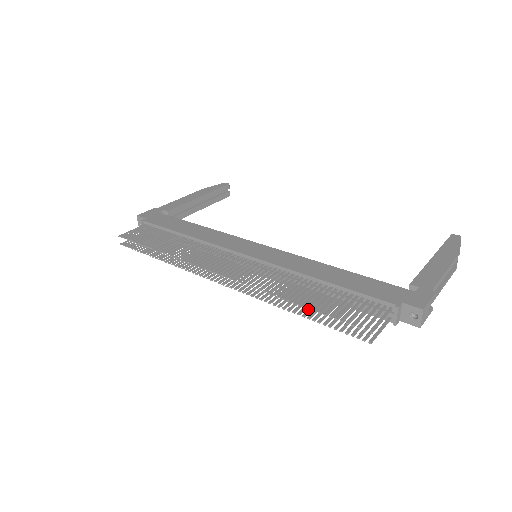
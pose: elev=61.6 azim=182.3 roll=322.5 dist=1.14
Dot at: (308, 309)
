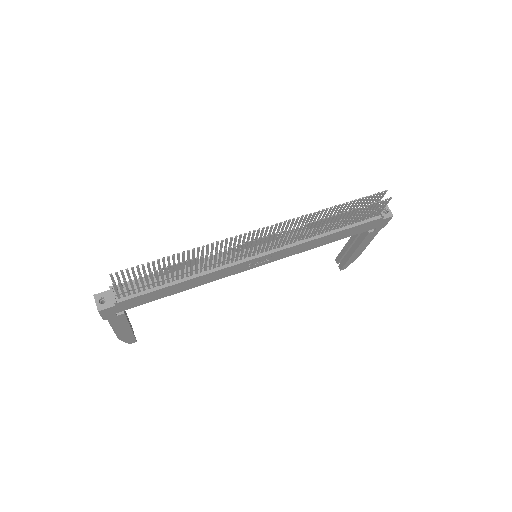
Dot at: occluded
